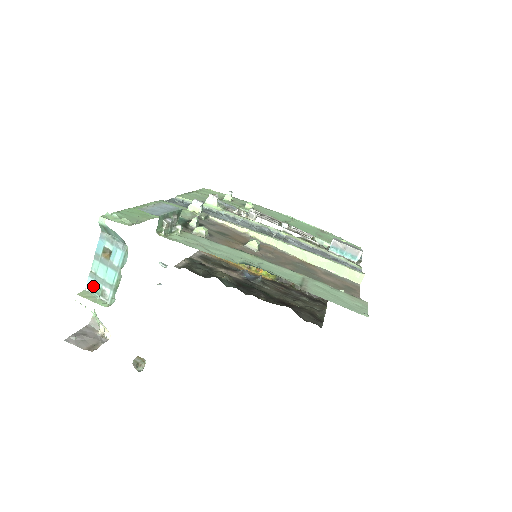
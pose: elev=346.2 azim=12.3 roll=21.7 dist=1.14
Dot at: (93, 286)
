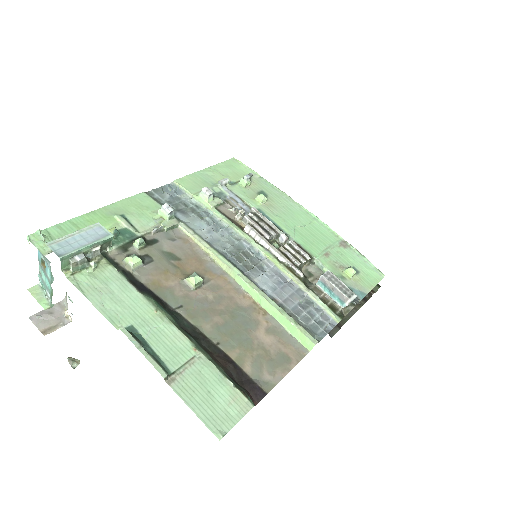
Dot at: (41, 285)
